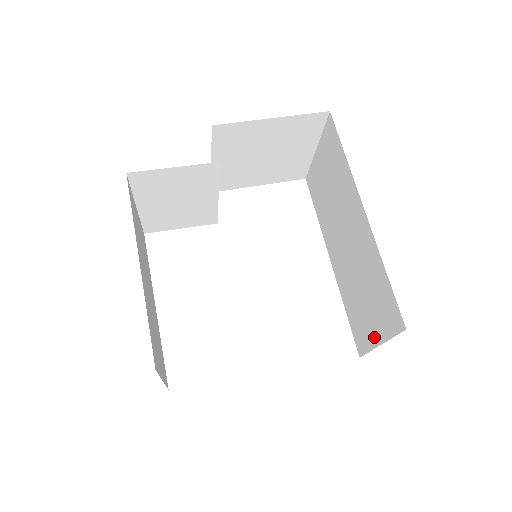
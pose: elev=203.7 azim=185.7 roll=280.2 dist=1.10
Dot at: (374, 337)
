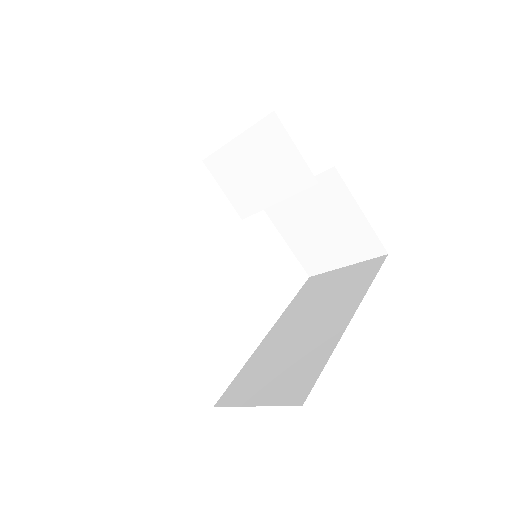
Dot at: (254, 398)
